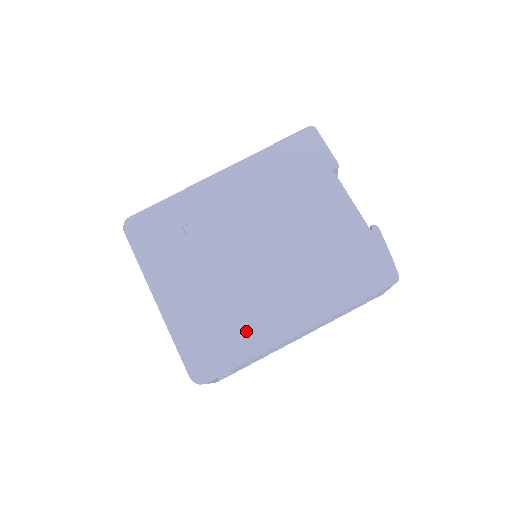
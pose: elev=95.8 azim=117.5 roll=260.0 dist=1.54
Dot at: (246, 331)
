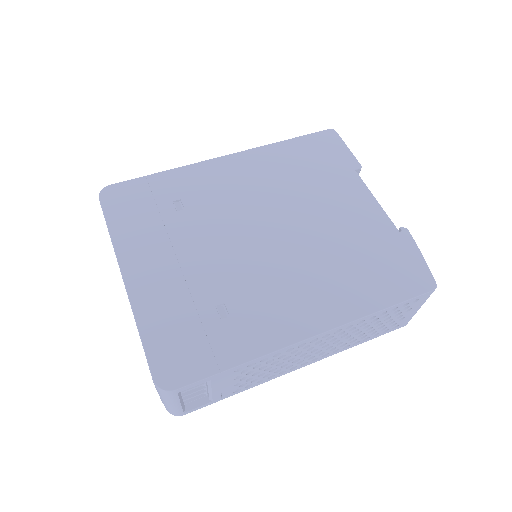
Dot at: (240, 327)
